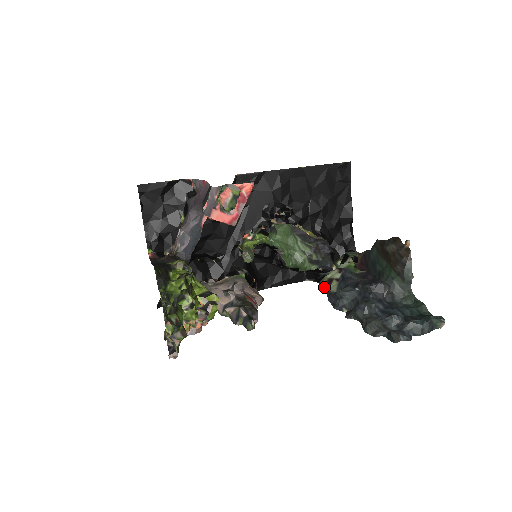
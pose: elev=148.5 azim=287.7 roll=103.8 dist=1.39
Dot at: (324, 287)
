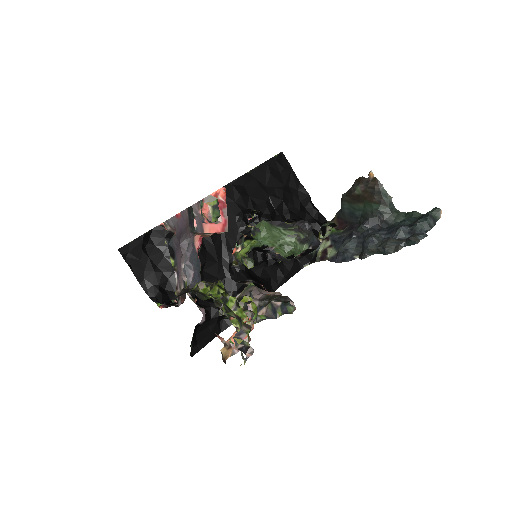
Dot at: (323, 260)
